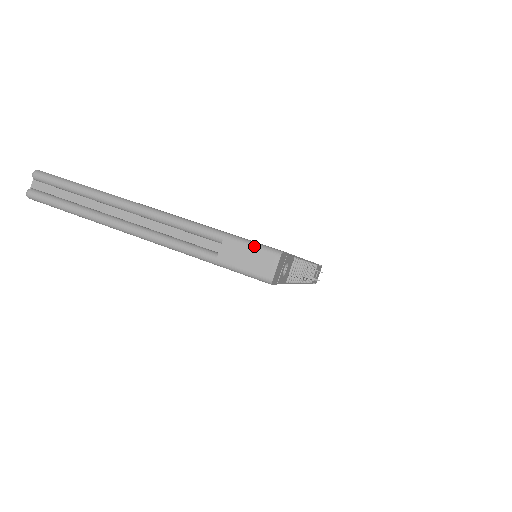
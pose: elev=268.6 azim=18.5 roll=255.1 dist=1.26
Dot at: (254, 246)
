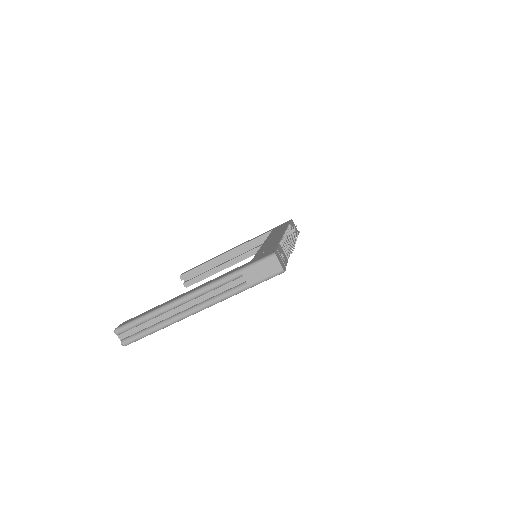
Dot at: (259, 263)
